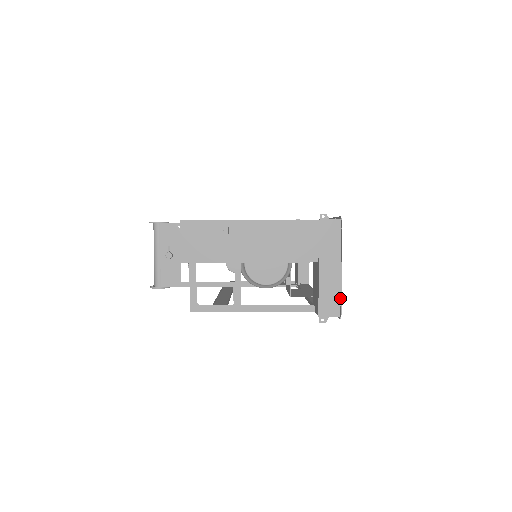
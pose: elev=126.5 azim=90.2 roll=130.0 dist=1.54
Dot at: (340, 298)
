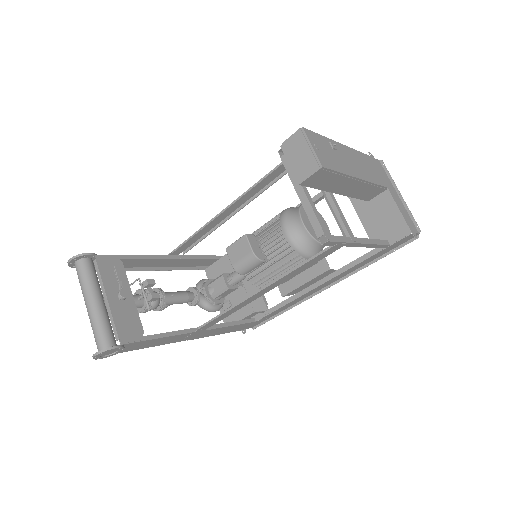
Dot at: (411, 219)
